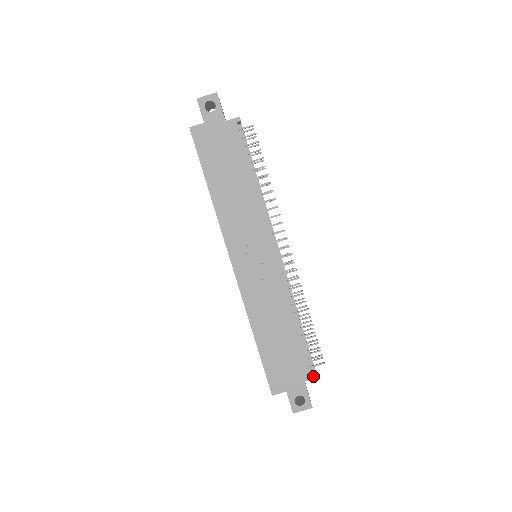
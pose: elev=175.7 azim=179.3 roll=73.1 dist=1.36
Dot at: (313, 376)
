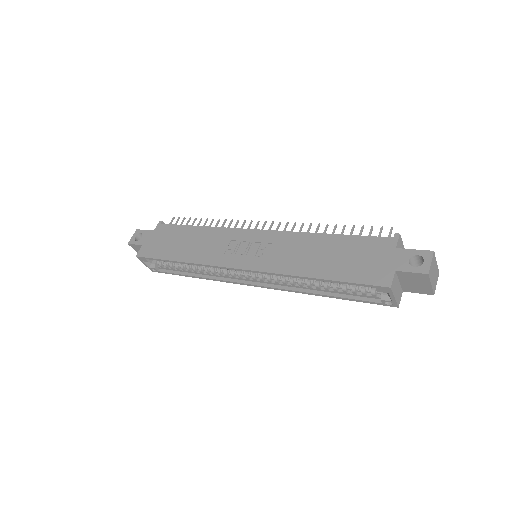
Dot at: (395, 238)
